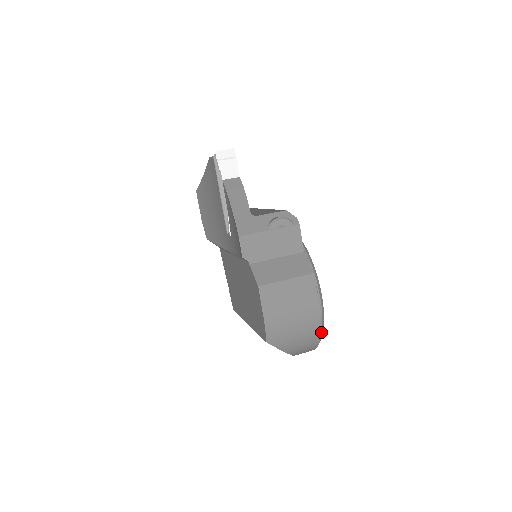
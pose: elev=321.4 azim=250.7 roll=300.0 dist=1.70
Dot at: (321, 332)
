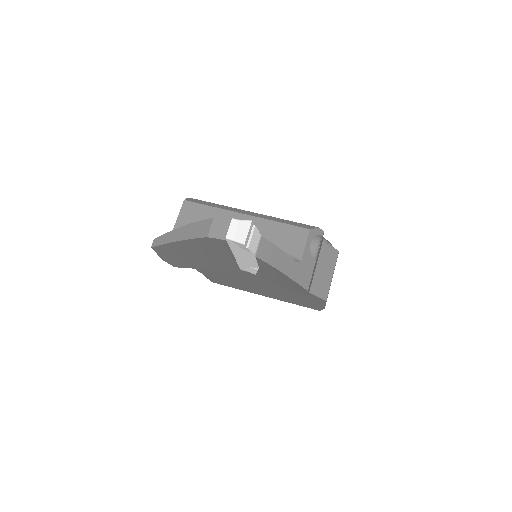
Dot at: occluded
